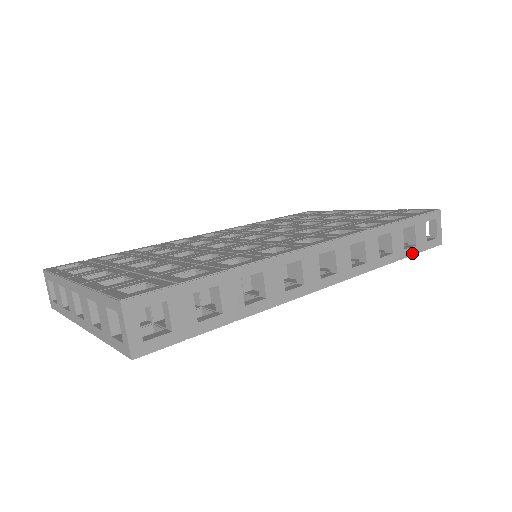
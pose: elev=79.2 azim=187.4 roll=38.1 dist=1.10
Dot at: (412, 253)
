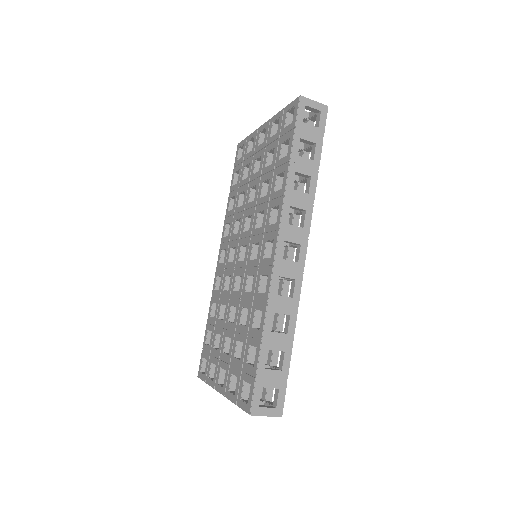
Dot at: (320, 151)
